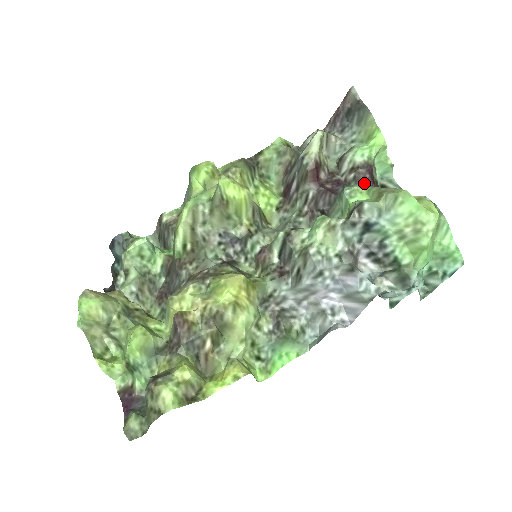
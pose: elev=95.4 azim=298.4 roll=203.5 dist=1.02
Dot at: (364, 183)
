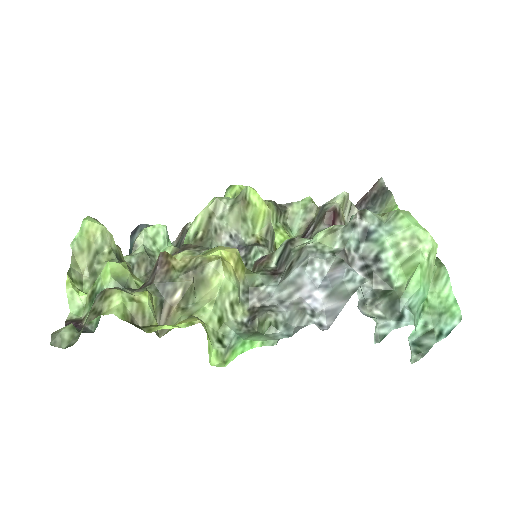
Dot at: occluded
